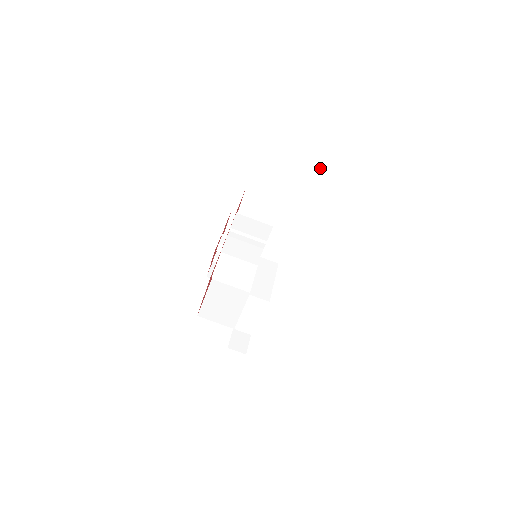
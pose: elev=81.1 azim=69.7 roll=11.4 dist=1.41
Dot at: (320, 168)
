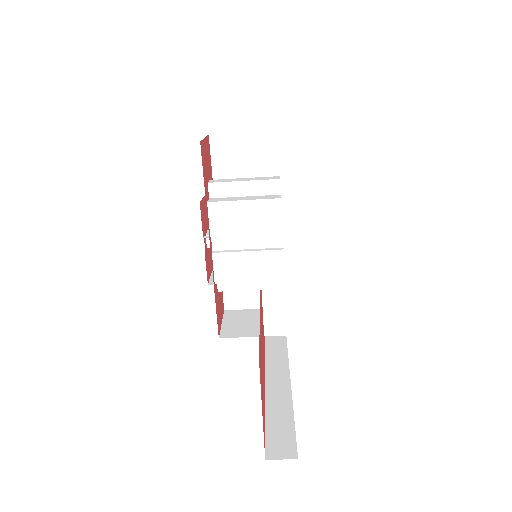
Dot at: occluded
